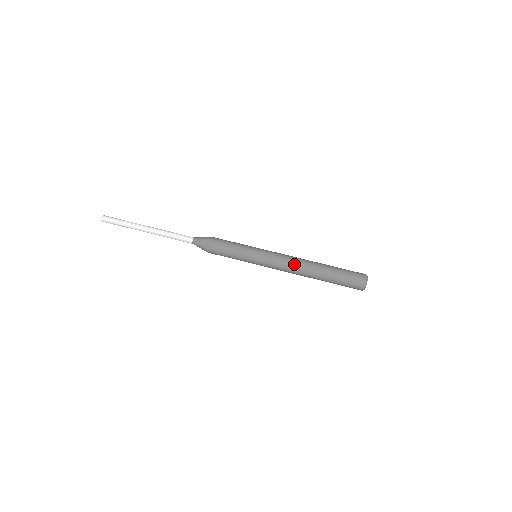
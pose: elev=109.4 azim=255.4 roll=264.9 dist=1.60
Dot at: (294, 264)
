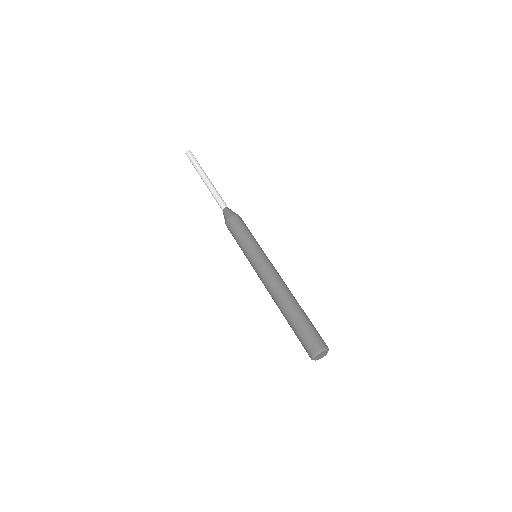
Dot at: (278, 282)
